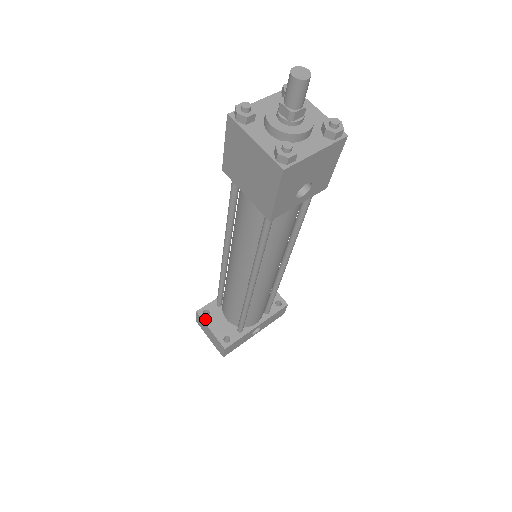
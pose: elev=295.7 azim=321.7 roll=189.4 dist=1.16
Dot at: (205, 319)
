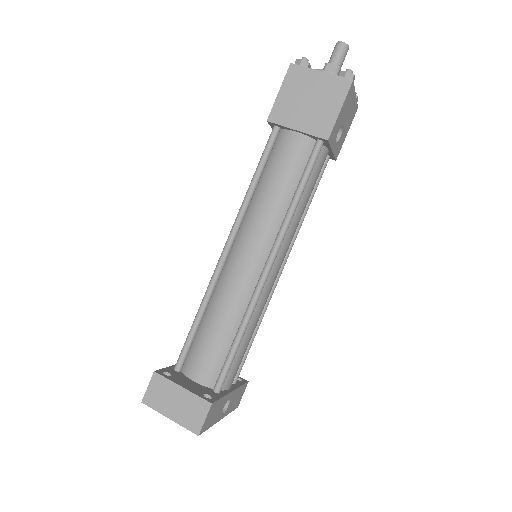
Dot at: (170, 378)
